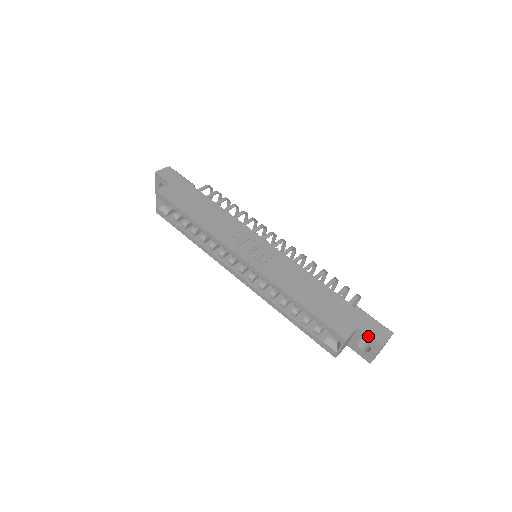
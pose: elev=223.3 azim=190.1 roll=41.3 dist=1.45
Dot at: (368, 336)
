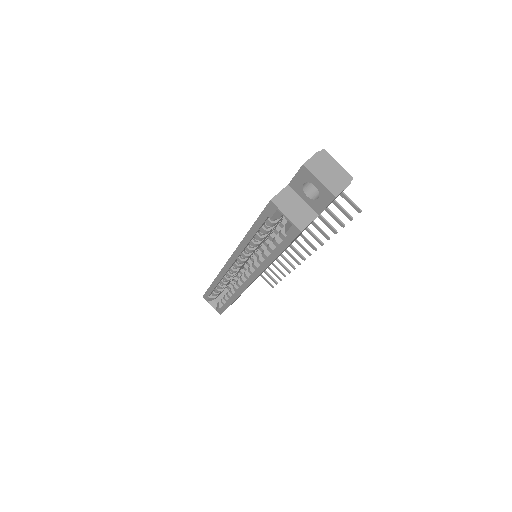
Dot at: (295, 177)
